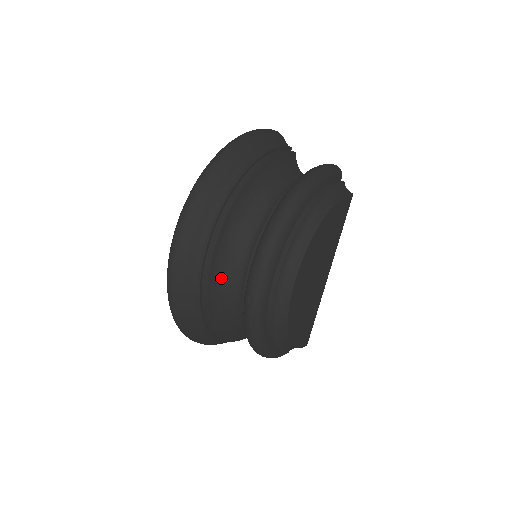
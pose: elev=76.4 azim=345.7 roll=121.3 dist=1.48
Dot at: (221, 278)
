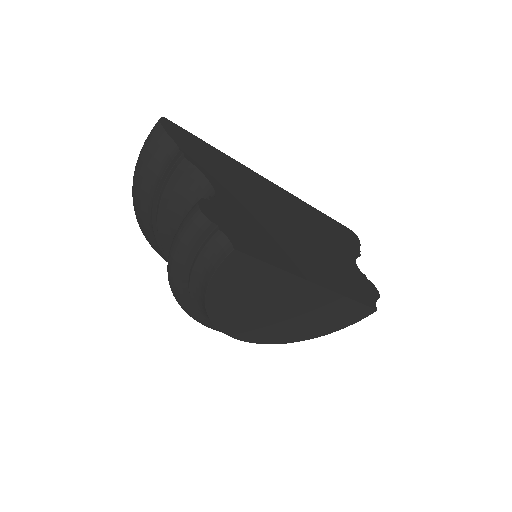
Dot at: occluded
